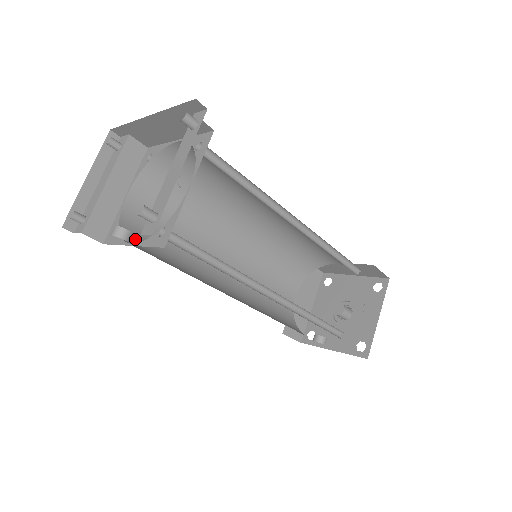
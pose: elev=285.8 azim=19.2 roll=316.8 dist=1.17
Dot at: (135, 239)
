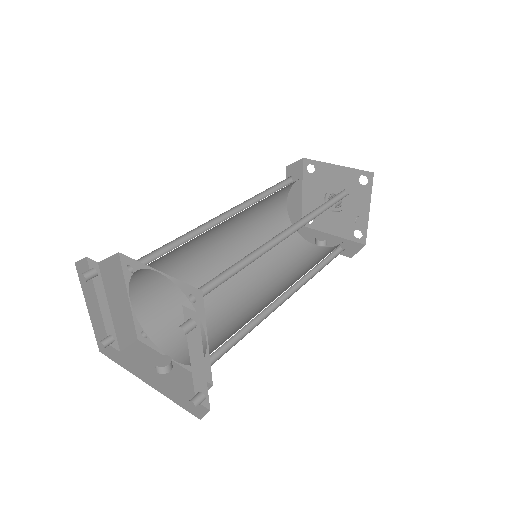
Dot at: (161, 328)
